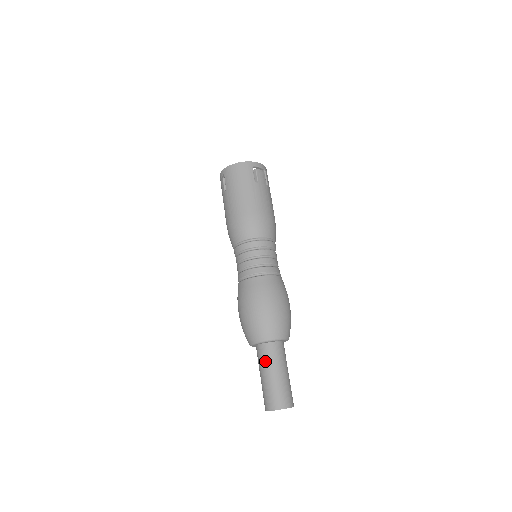
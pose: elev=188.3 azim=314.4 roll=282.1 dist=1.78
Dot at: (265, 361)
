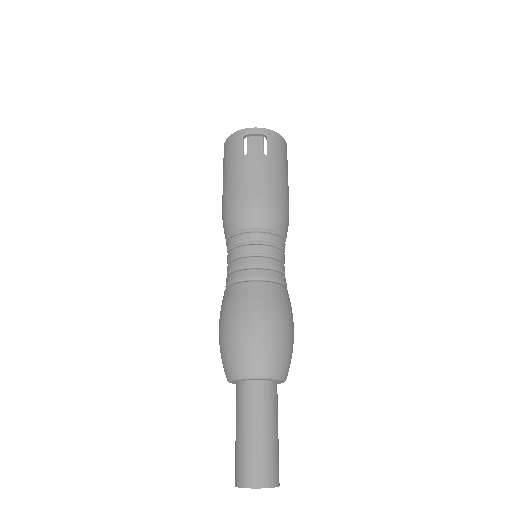
Dot at: (236, 409)
